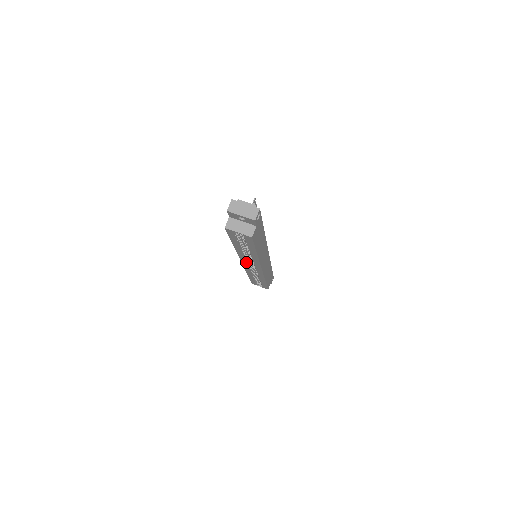
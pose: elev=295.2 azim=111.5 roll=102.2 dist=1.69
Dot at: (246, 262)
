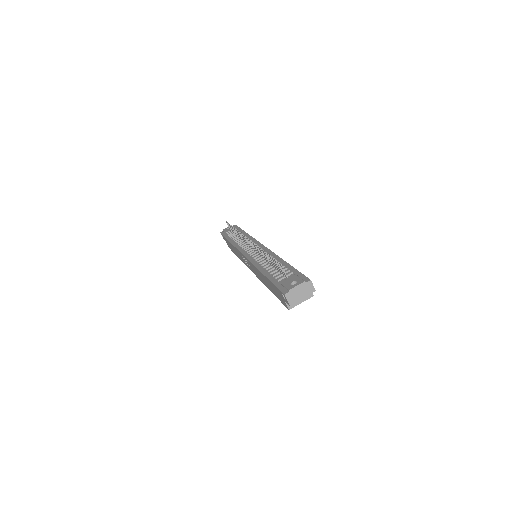
Dot at: occluded
